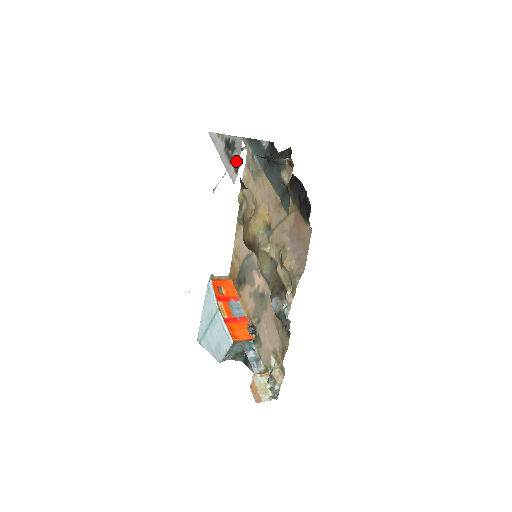
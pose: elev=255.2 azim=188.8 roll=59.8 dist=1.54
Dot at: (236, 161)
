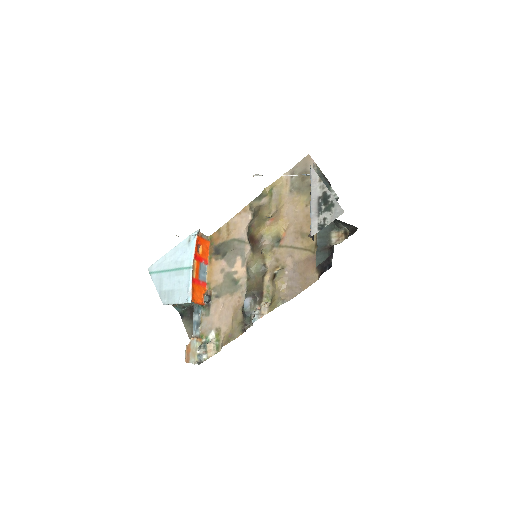
Dot at: (325, 221)
